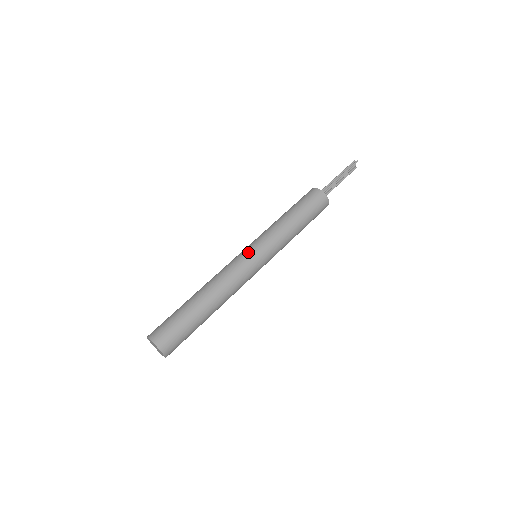
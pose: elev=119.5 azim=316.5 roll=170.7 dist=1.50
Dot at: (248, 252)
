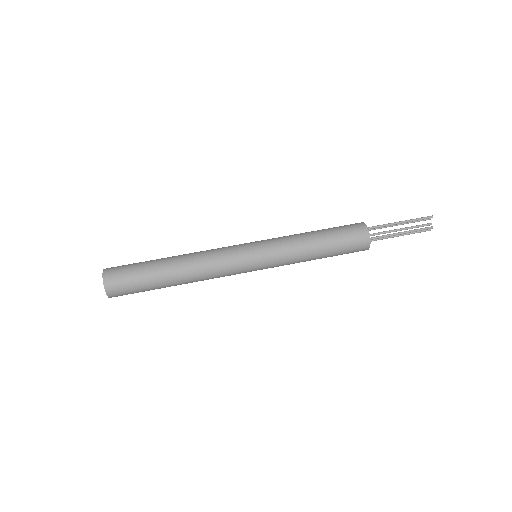
Dot at: (245, 243)
